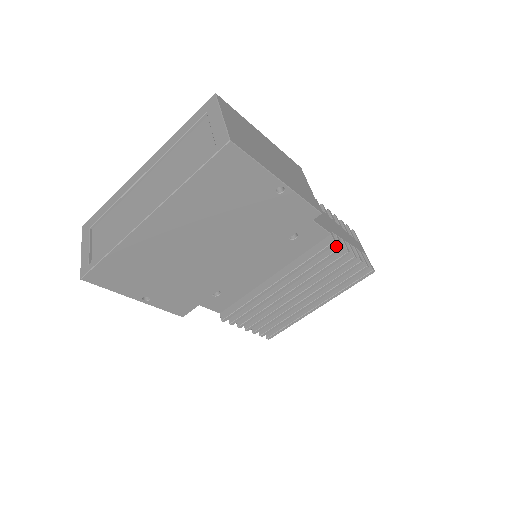
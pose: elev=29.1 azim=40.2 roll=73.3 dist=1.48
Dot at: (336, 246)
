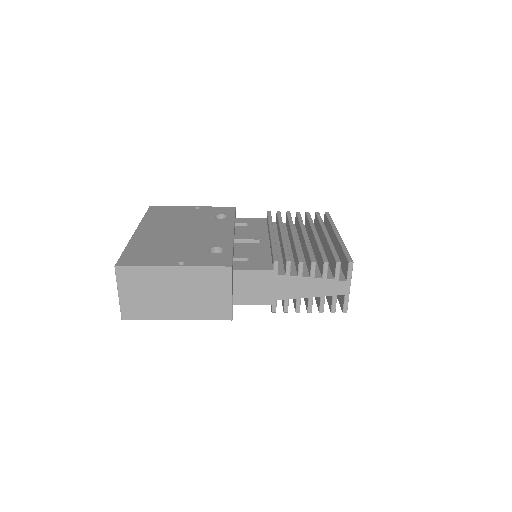
Dot at: (283, 307)
